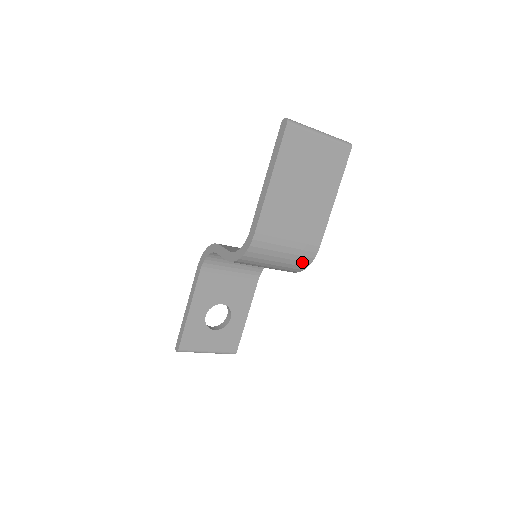
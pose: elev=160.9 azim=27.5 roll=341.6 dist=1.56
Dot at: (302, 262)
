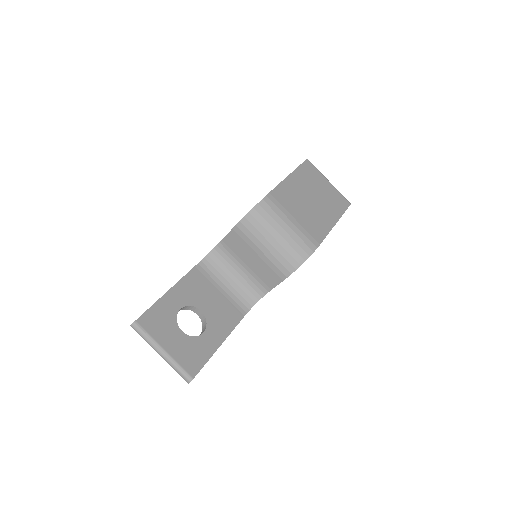
Dot at: (302, 250)
